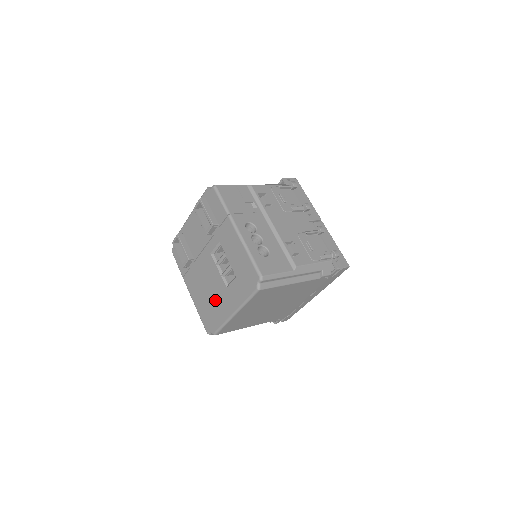
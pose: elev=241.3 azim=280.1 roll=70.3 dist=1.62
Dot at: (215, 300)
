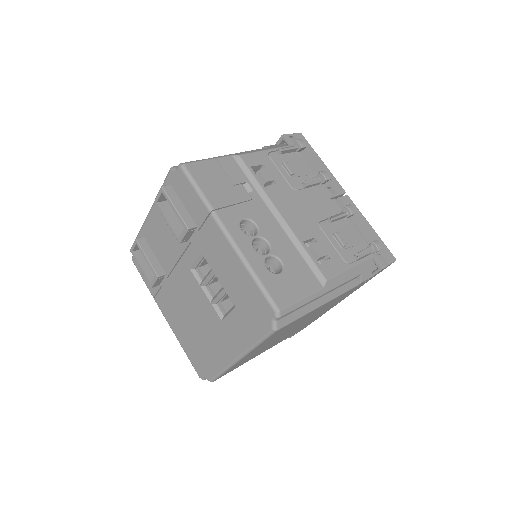
Dot at: (206, 336)
